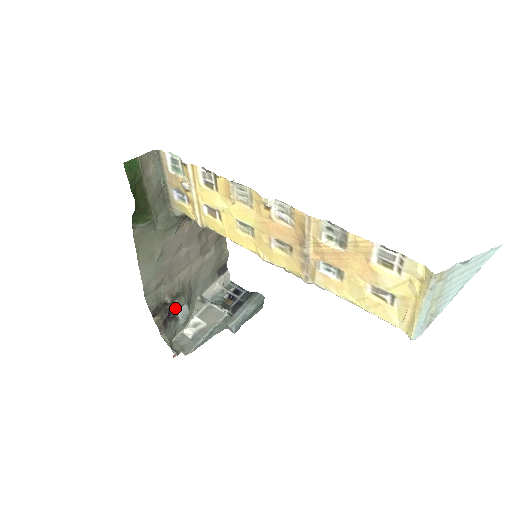
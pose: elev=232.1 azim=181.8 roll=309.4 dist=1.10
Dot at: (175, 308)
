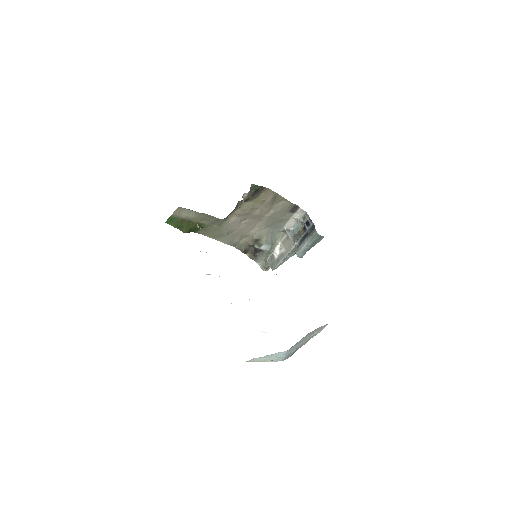
Dot at: (258, 247)
